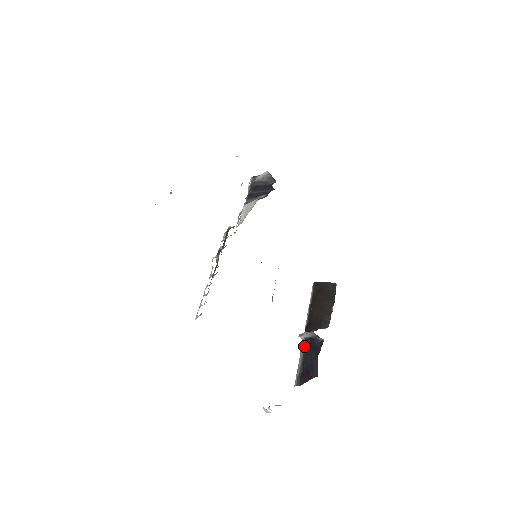
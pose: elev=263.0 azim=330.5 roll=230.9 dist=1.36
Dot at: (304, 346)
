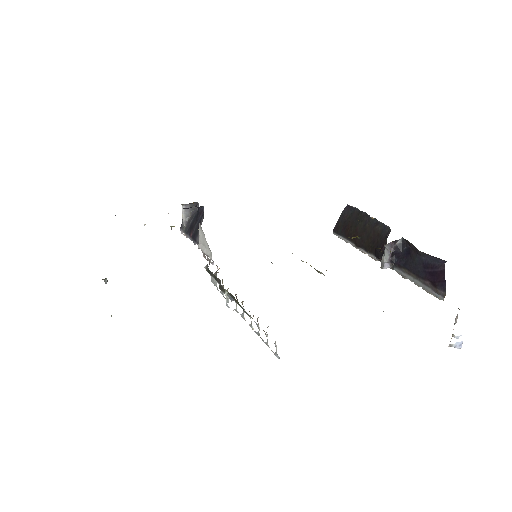
Dot at: (398, 269)
